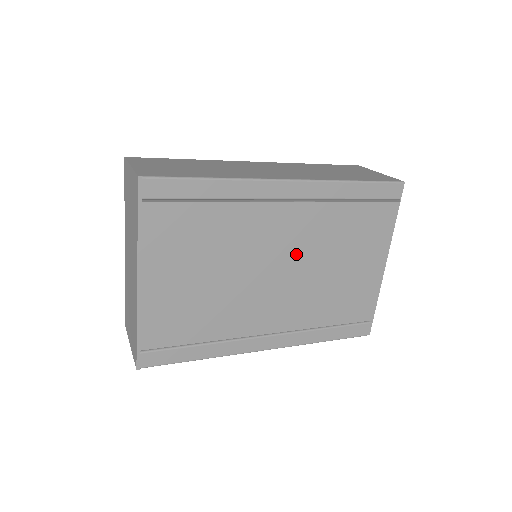
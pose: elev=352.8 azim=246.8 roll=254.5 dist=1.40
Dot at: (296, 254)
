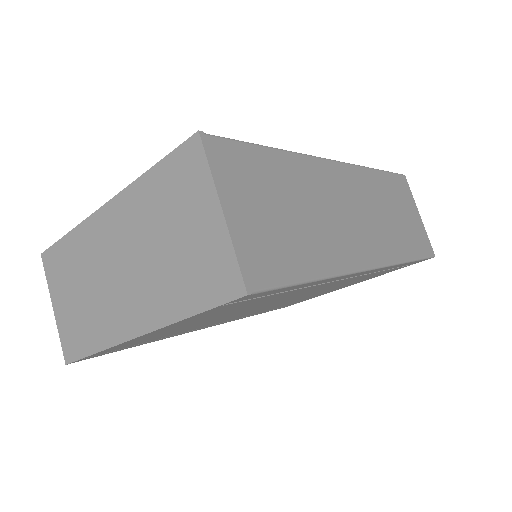
Dot at: occluded
